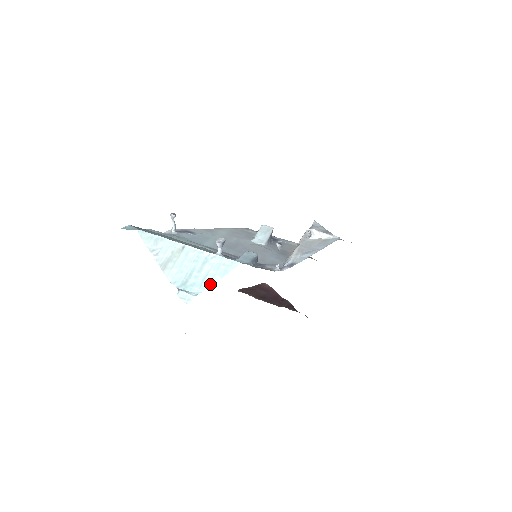
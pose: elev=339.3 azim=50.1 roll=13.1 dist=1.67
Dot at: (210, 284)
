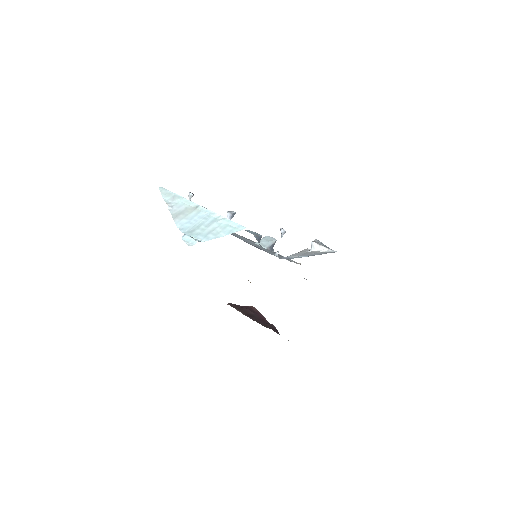
Dot at: (214, 237)
